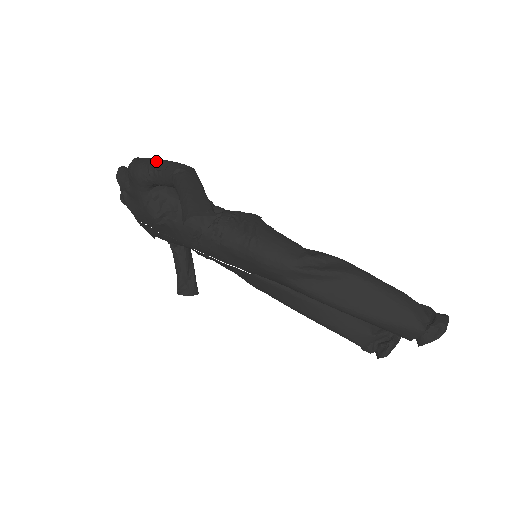
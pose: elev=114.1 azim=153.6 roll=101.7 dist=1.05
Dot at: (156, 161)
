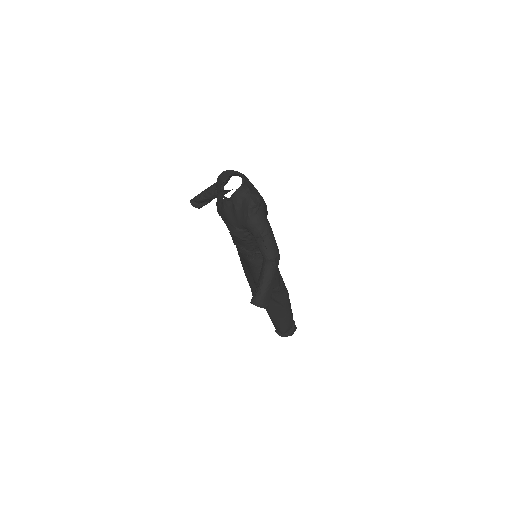
Dot at: (268, 235)
